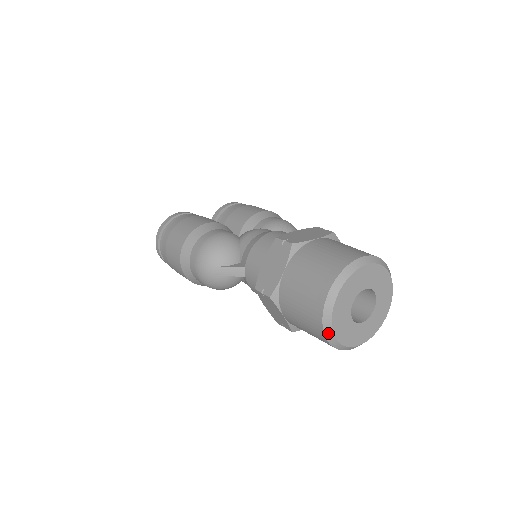
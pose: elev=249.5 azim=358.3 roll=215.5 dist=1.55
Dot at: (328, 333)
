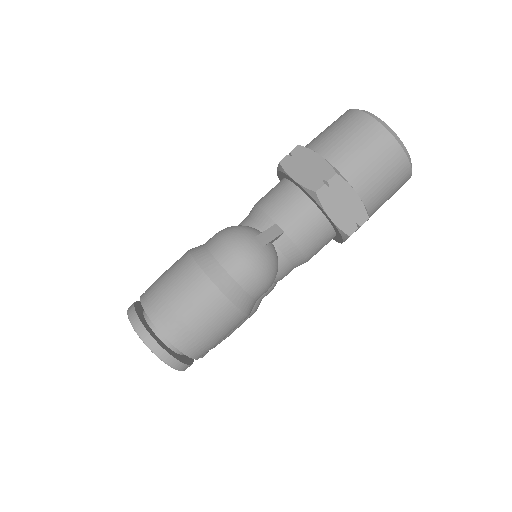
Dot at: (399, 141)
